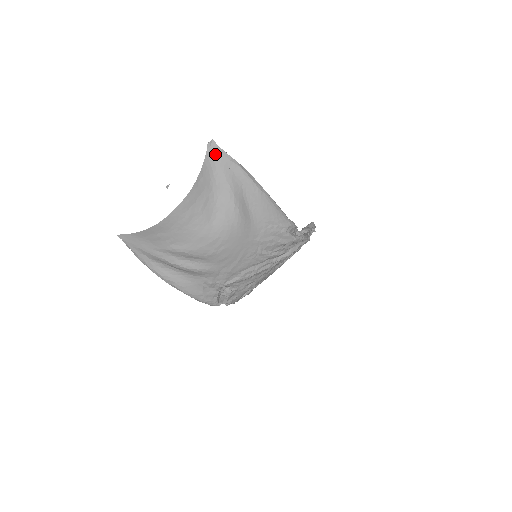
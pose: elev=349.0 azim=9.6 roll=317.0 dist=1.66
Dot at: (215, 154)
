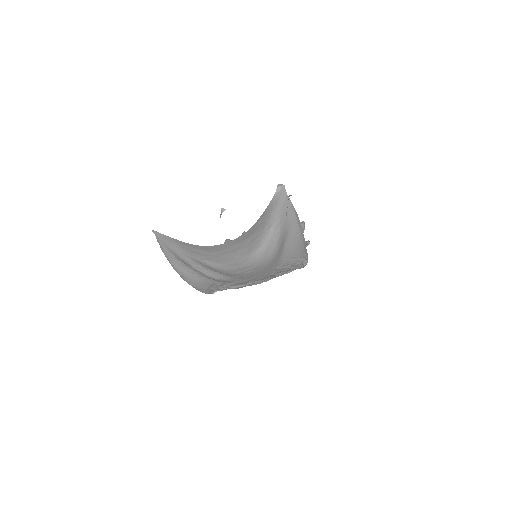
Dot at: (280, 199)
